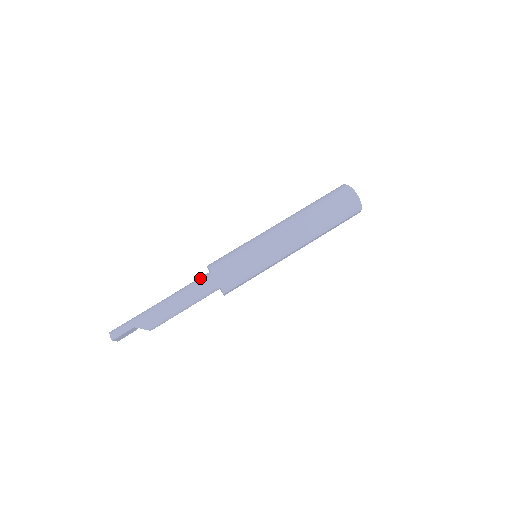
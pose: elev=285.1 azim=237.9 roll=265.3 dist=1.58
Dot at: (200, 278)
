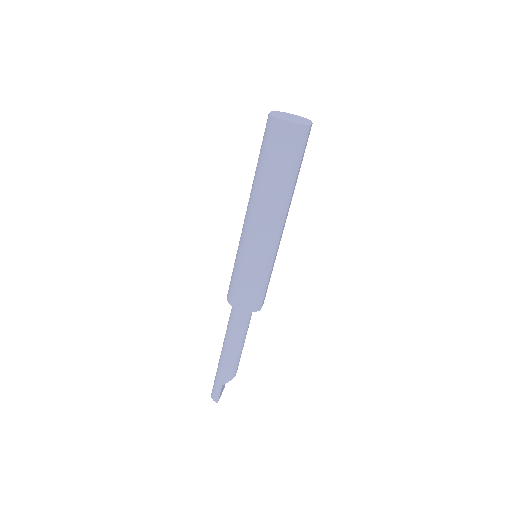
Dot at: (230, 316)
